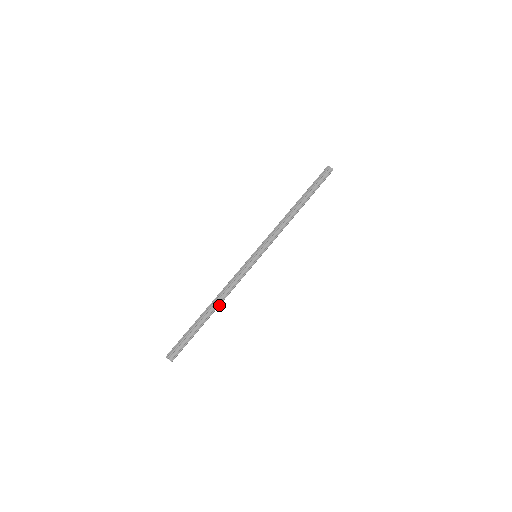
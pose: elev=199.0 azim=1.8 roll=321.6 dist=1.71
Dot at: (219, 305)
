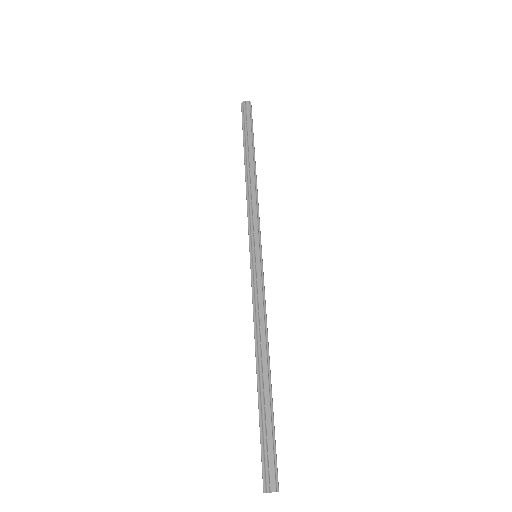
Dot at: (268, 354)
